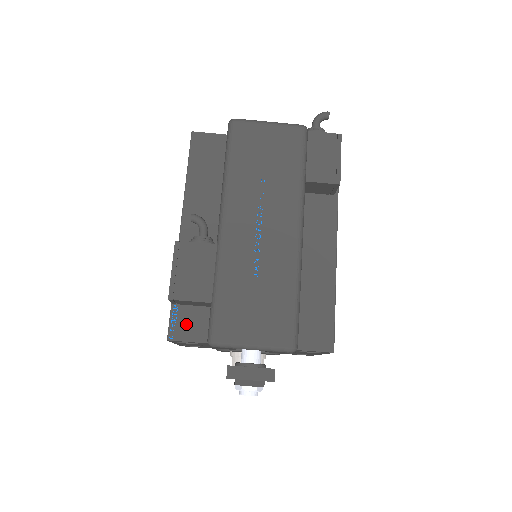
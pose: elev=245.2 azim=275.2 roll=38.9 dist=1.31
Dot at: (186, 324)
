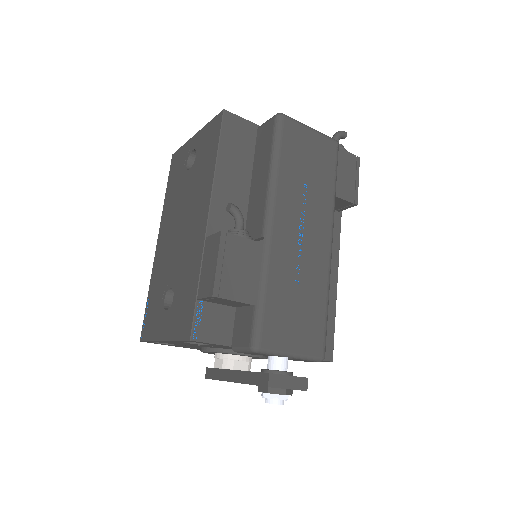
Dot at: (210, 324)
